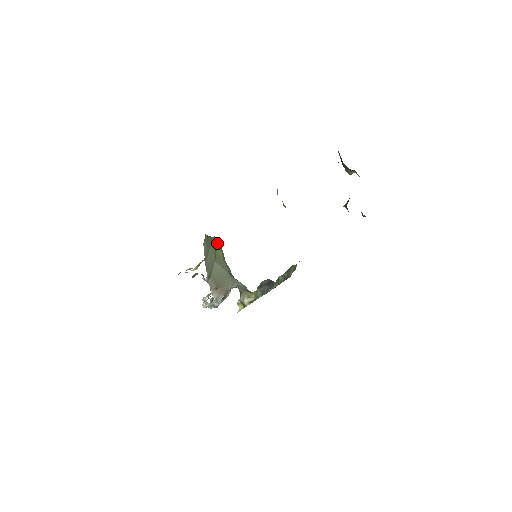
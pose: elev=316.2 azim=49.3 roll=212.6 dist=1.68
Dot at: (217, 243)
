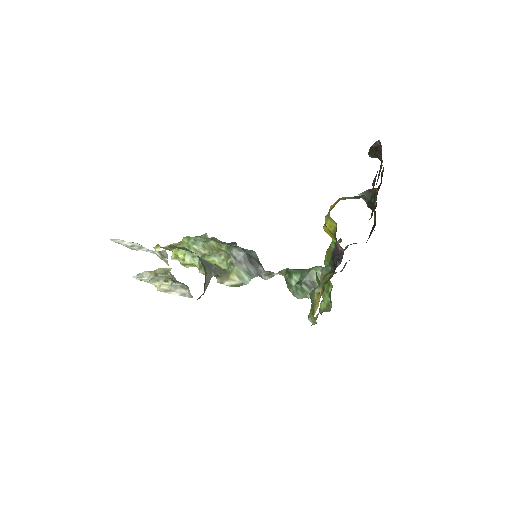
Dot at: occluded
